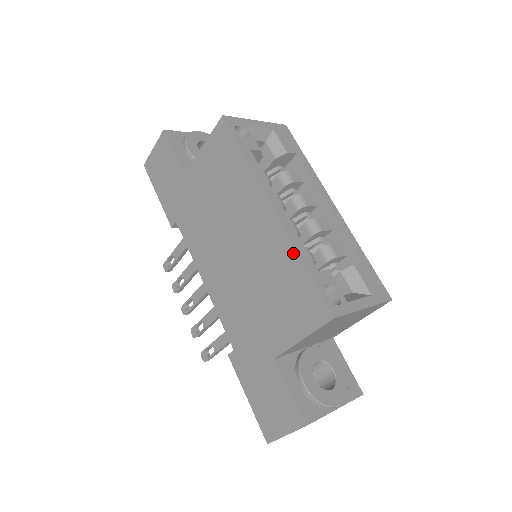
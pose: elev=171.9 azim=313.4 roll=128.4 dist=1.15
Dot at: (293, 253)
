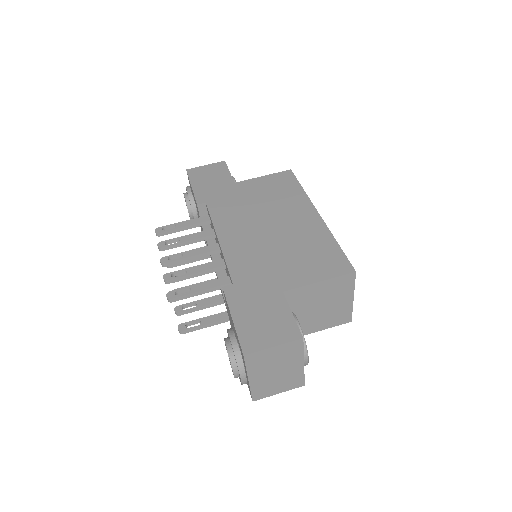
Dot at: (329, 236)
